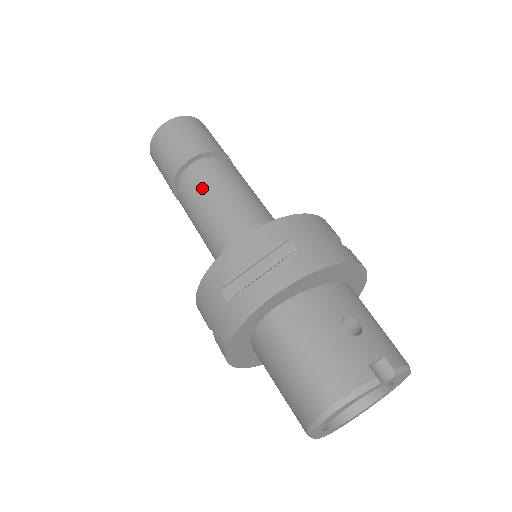
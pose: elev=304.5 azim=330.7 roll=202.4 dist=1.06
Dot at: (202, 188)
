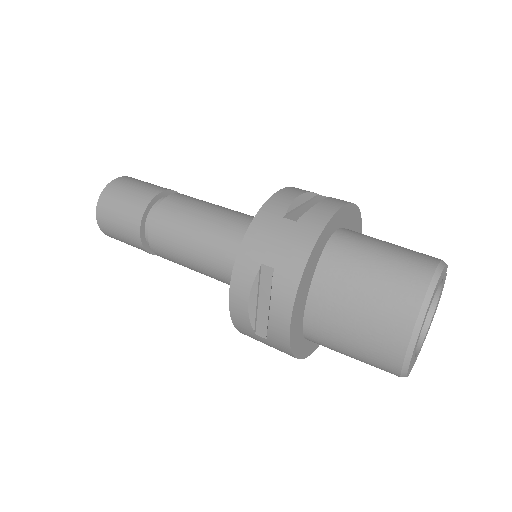
Dot at: (191, 202)
